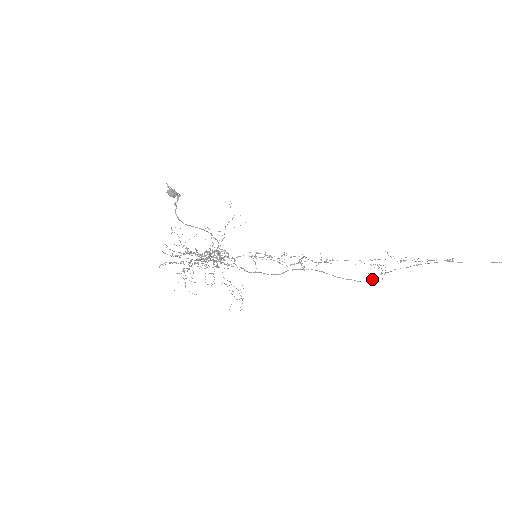
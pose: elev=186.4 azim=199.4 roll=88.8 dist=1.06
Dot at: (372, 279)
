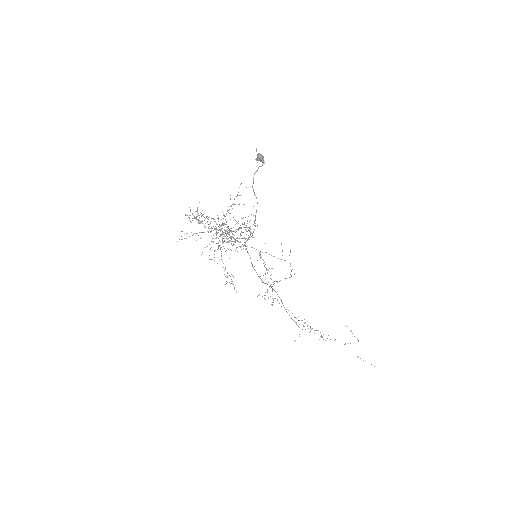
Dot at: (305, 329)
